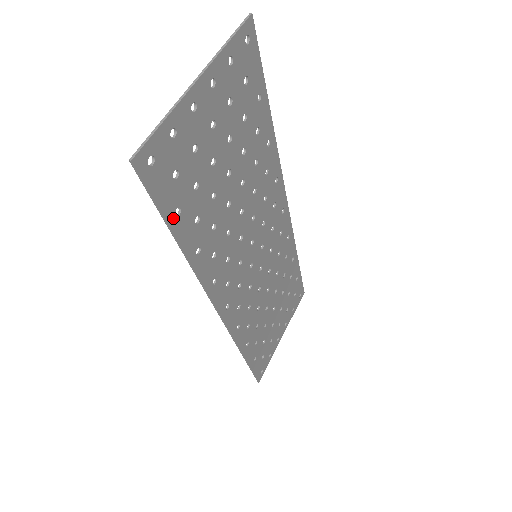
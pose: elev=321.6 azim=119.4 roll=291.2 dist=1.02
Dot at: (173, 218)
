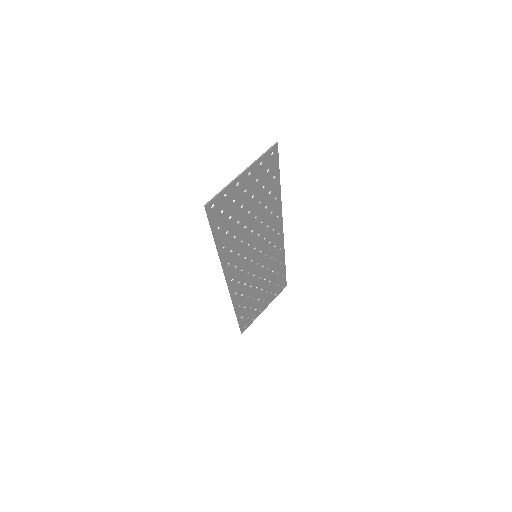
Dot at: (216, 231)
